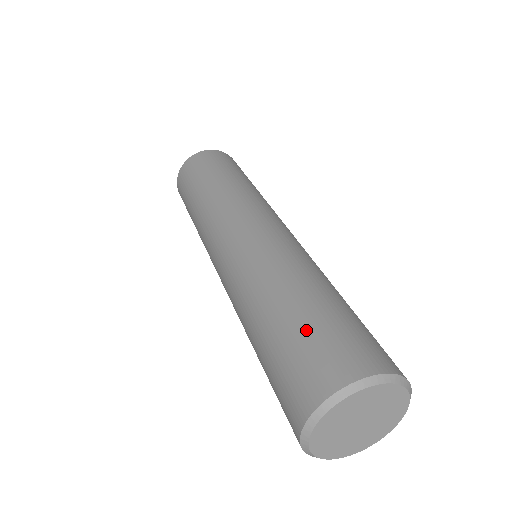
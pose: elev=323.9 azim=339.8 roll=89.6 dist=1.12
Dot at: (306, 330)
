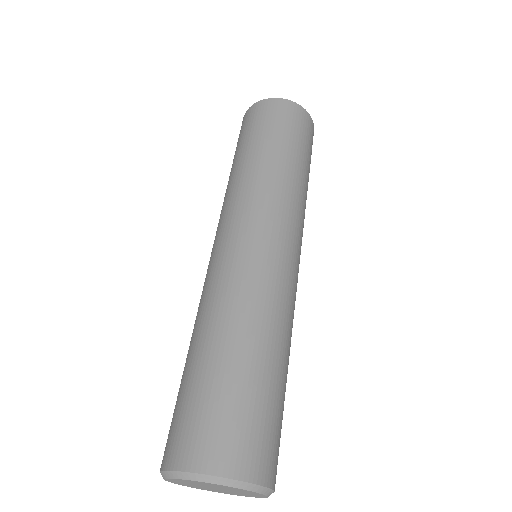
Dot at: (186, 394)
